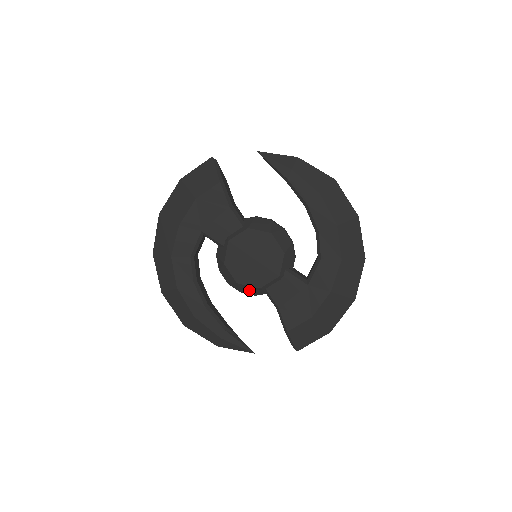
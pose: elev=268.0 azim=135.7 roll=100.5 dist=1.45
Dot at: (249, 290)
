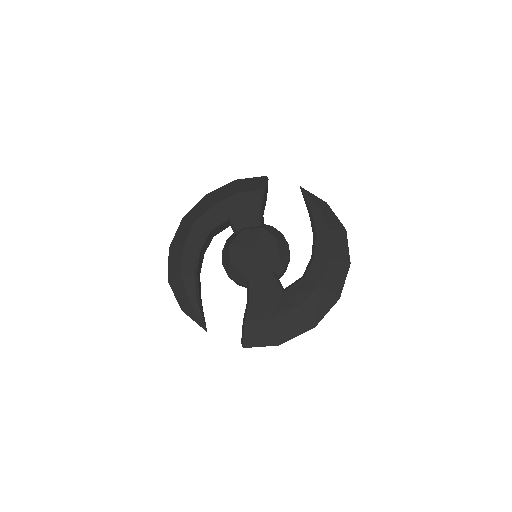
Dot at: (235, 274)
